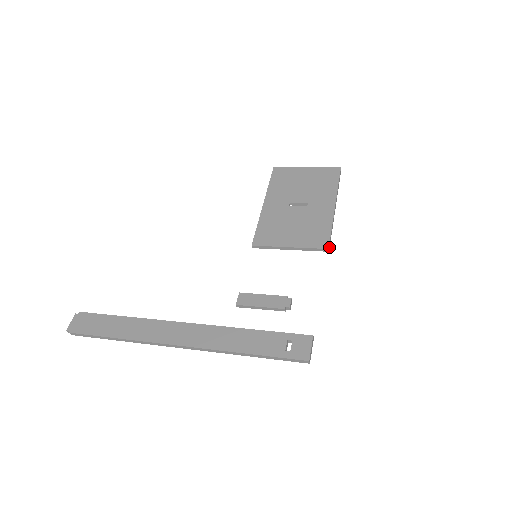
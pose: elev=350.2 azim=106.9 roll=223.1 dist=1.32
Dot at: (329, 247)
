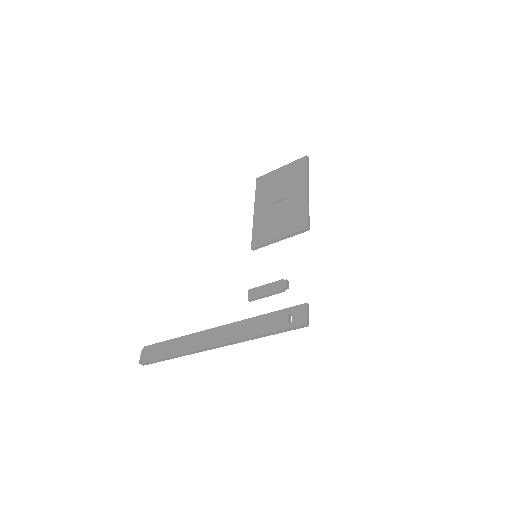
Dot at: (309, 226)
